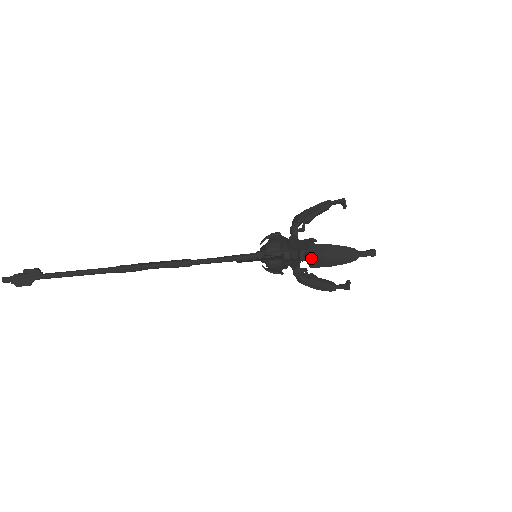
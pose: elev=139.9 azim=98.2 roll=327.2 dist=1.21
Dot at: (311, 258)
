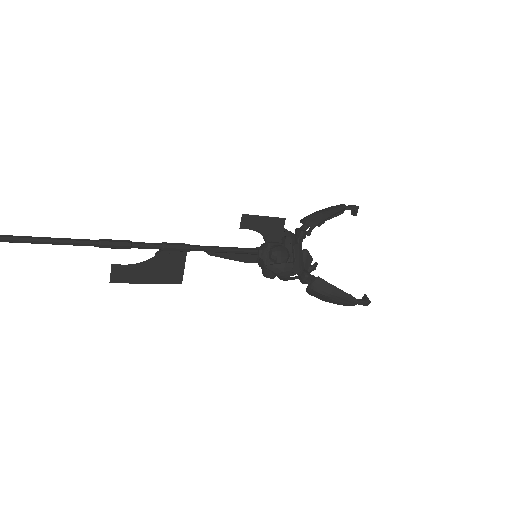
Dot at: (308, 218)
